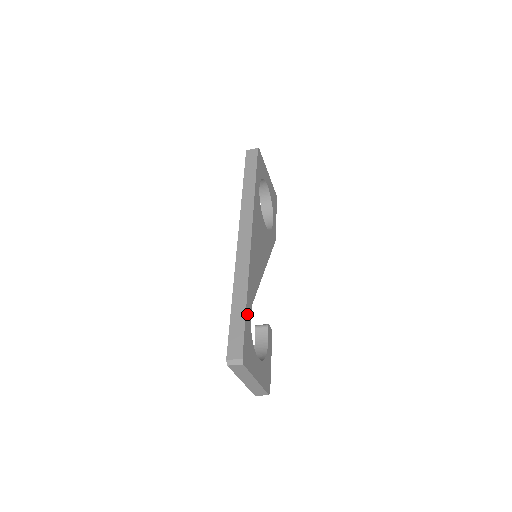
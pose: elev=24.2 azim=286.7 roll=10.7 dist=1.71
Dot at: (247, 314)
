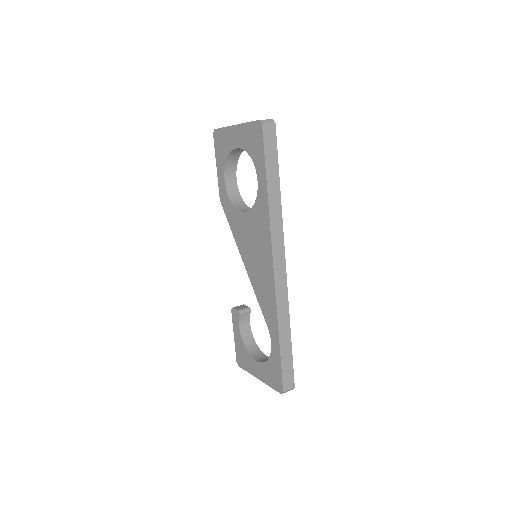
Dot at: (289, 346)
